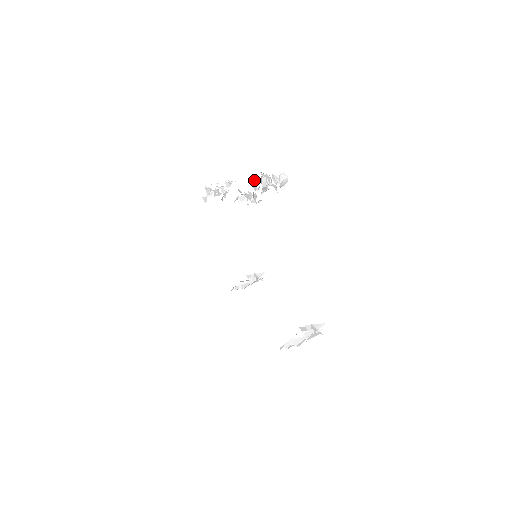
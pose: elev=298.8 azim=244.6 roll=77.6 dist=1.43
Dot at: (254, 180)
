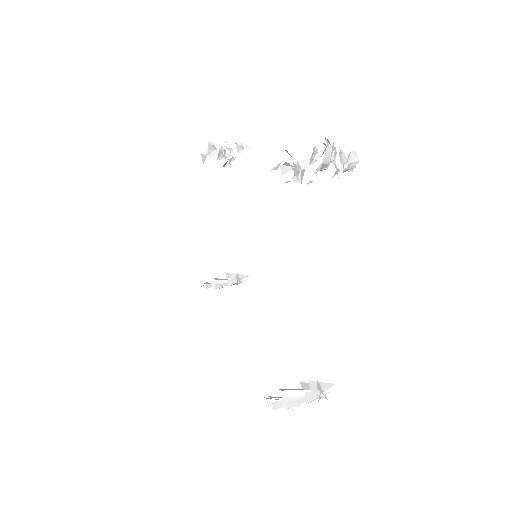
Dot at: (314, 147)
